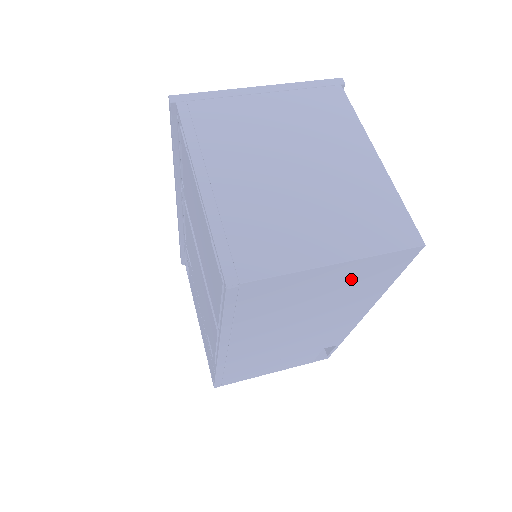
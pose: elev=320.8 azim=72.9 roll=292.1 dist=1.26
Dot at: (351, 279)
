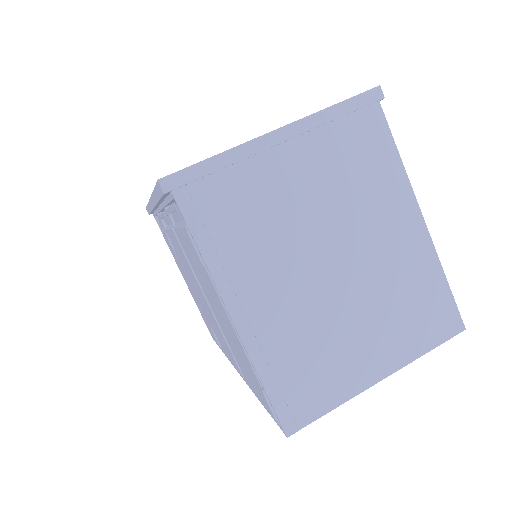
Dot at: occluded
